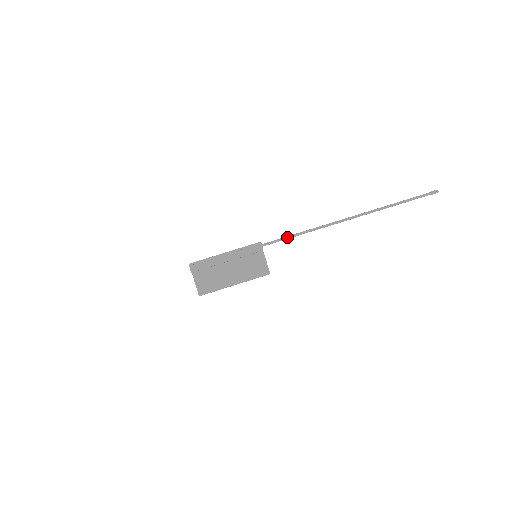
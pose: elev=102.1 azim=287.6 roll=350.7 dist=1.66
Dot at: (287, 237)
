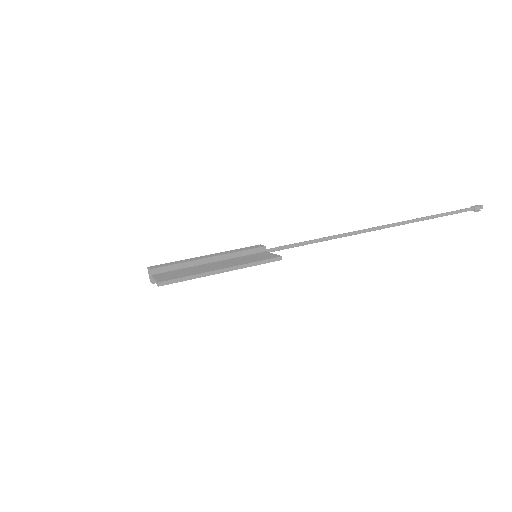
Dot at: (299, 242)
